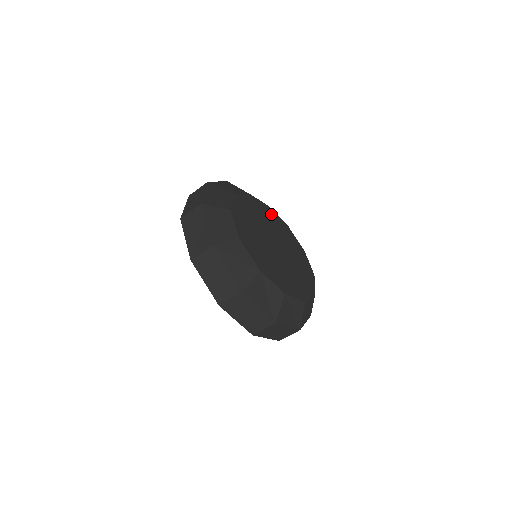
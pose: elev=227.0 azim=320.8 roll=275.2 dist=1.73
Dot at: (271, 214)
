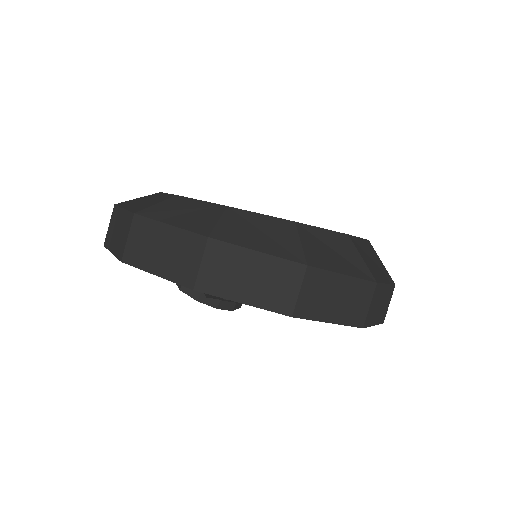
Dot at: occluded
